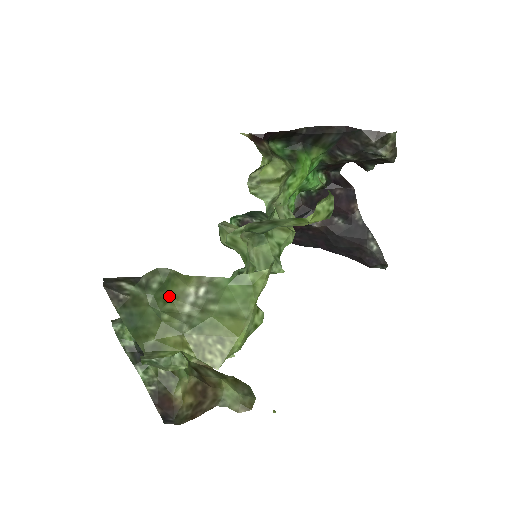
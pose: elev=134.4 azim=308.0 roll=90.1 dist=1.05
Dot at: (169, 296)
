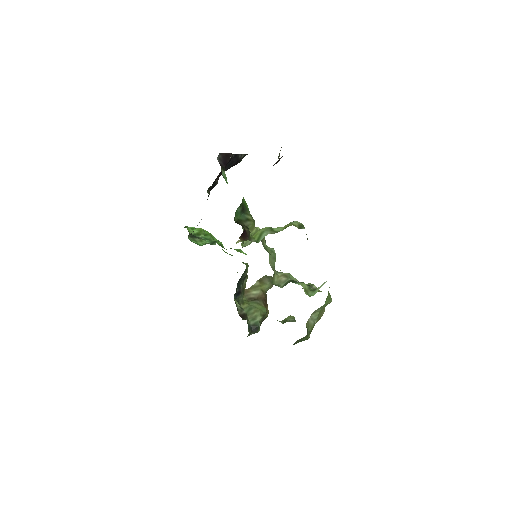
Dot at: (306, 326)
